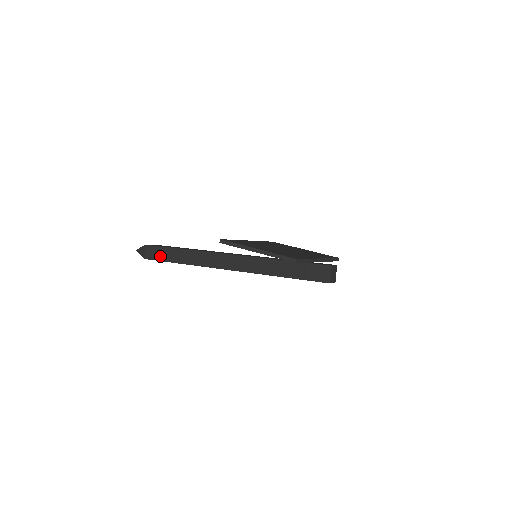
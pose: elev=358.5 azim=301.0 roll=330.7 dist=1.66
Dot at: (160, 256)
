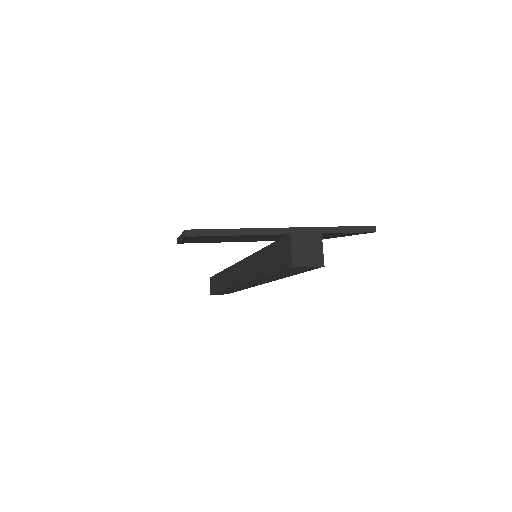
Dot at: (214, 287)
